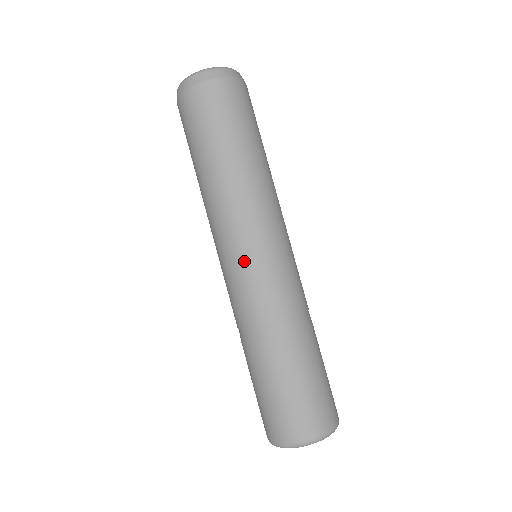
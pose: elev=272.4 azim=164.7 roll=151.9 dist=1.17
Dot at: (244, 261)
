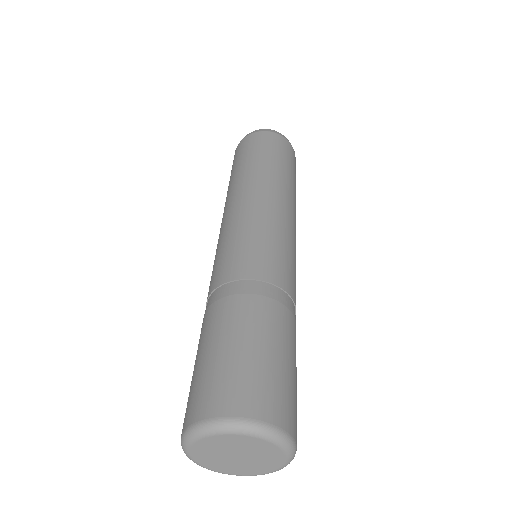
Dot at: (268, 229)
